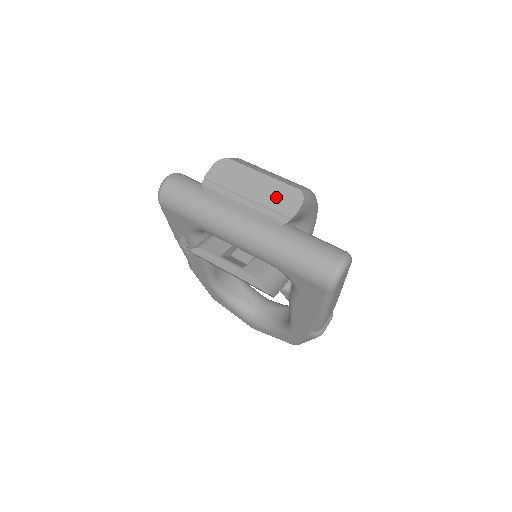
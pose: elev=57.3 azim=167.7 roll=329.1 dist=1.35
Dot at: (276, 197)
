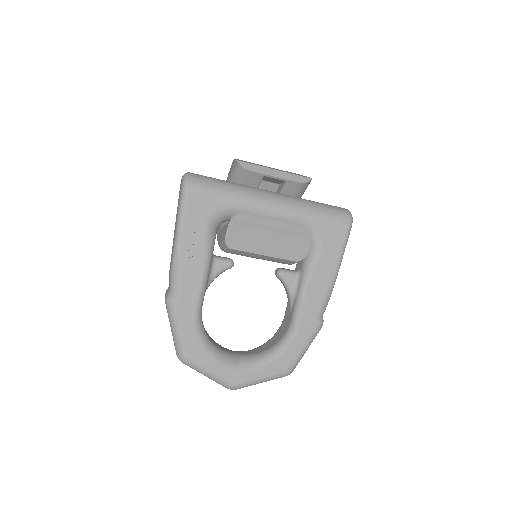
Dot at: occluded
